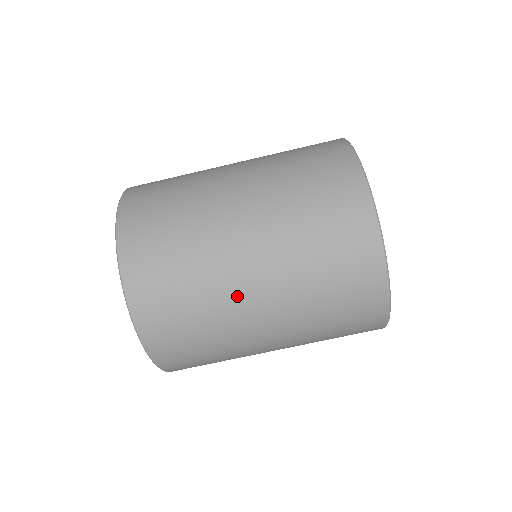
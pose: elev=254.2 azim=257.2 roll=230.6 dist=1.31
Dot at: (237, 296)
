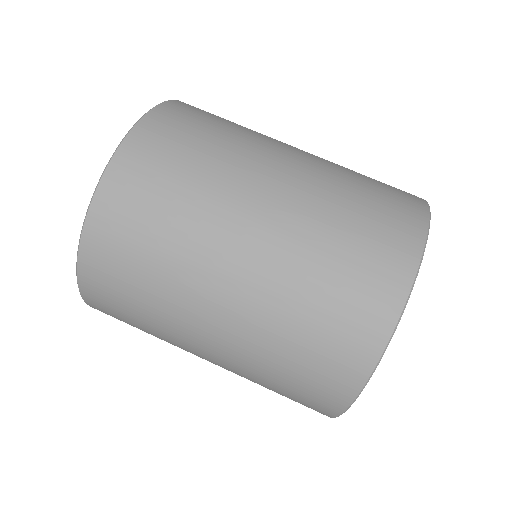
Dot at: (254, 170)
